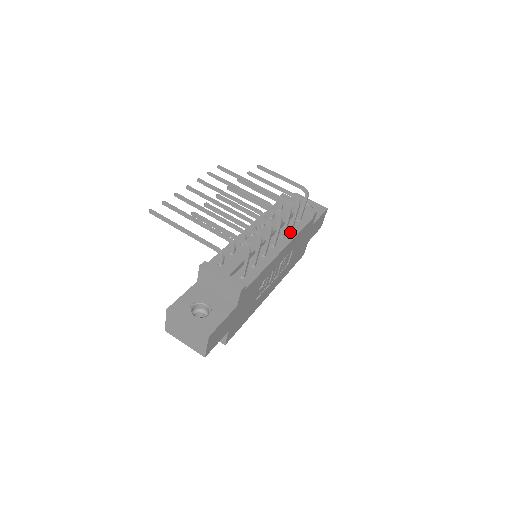
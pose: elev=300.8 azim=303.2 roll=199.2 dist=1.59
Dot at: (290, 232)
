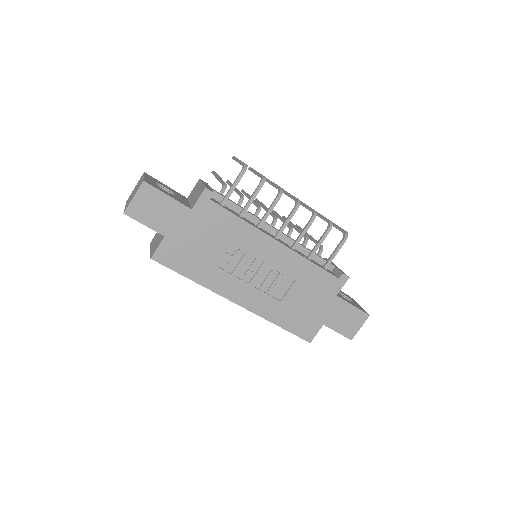
Dot at: (303, 255)
